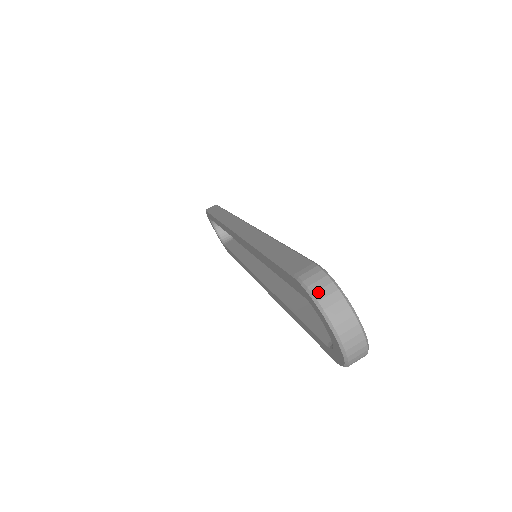
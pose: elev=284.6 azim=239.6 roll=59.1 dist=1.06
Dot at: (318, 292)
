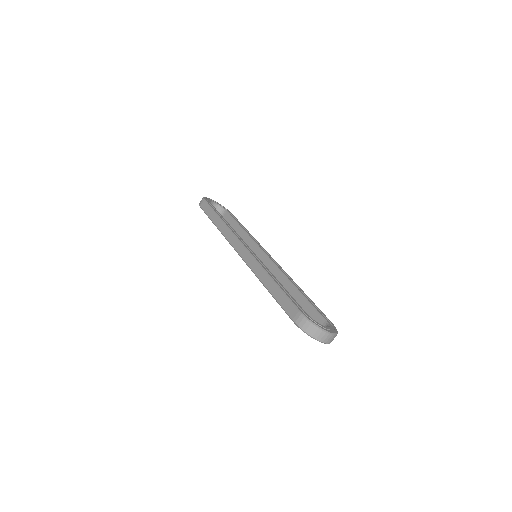
Dot at: (307, 330)
